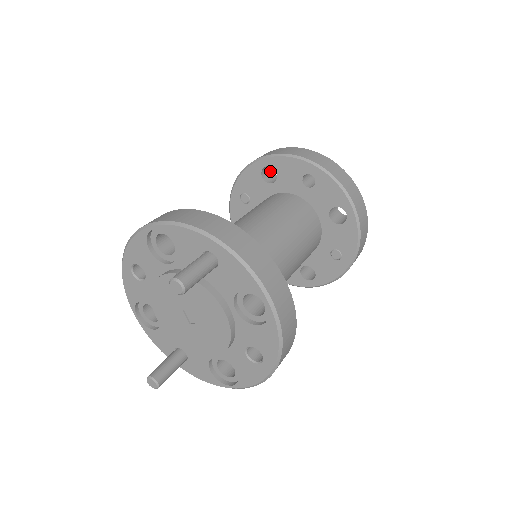
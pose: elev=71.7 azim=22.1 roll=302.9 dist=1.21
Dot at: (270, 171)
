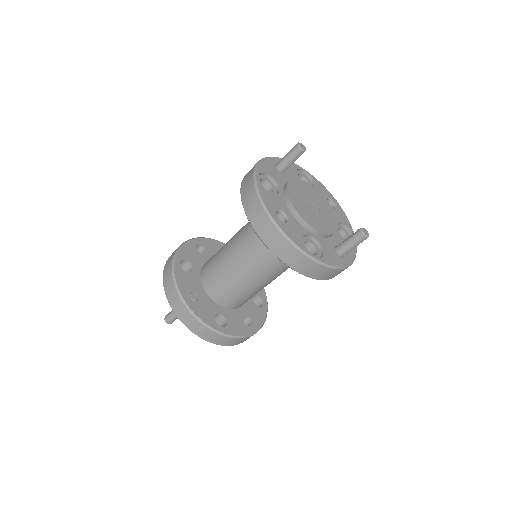
Dot at: (263, 183)
